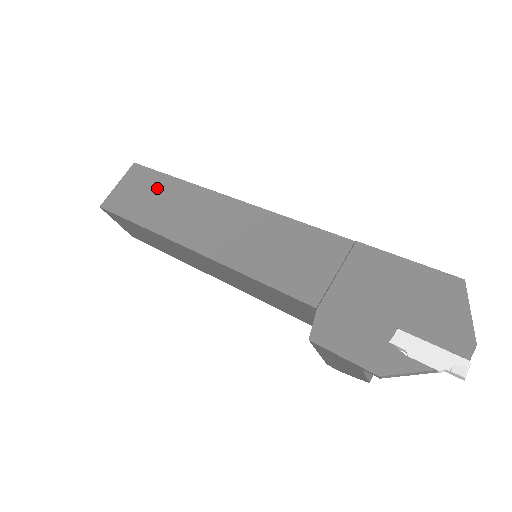
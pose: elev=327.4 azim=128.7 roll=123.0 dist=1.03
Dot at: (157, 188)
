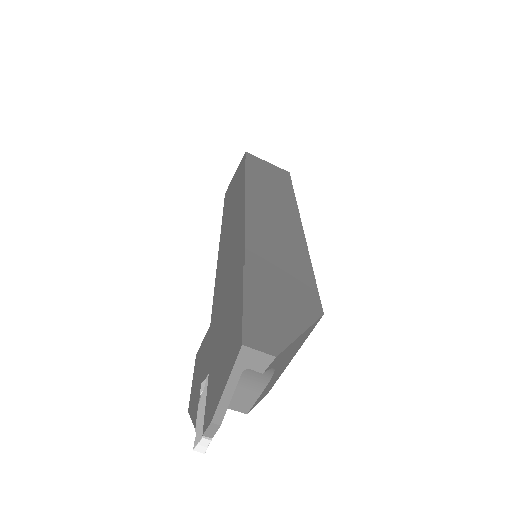
Dot at: (238, 180)
